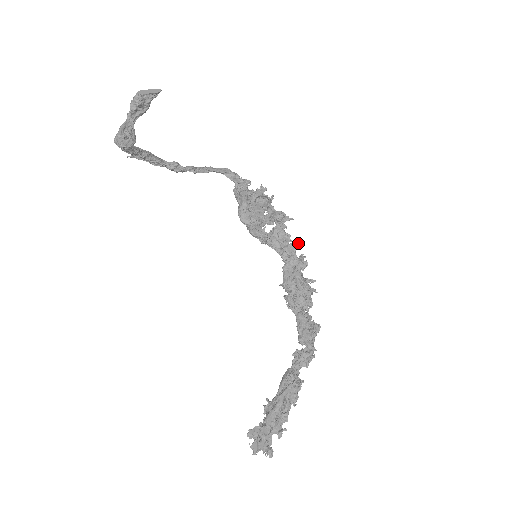
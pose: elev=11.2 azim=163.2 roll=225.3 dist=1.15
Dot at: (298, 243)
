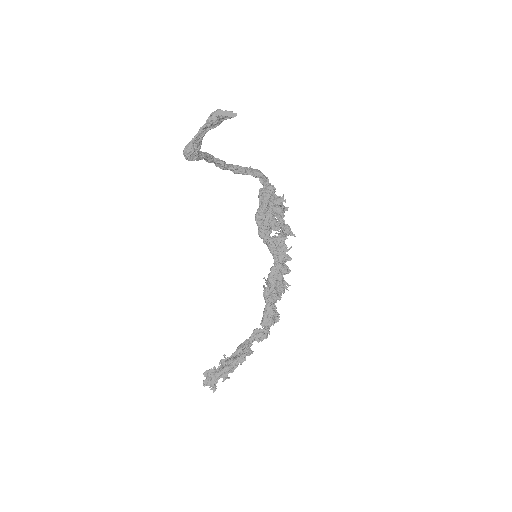
Dot at: (290, 248)
